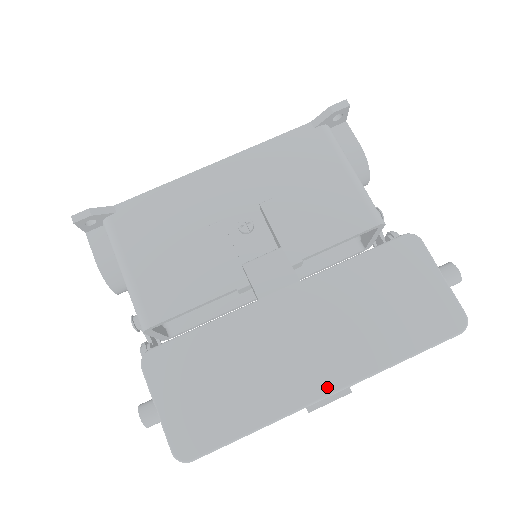
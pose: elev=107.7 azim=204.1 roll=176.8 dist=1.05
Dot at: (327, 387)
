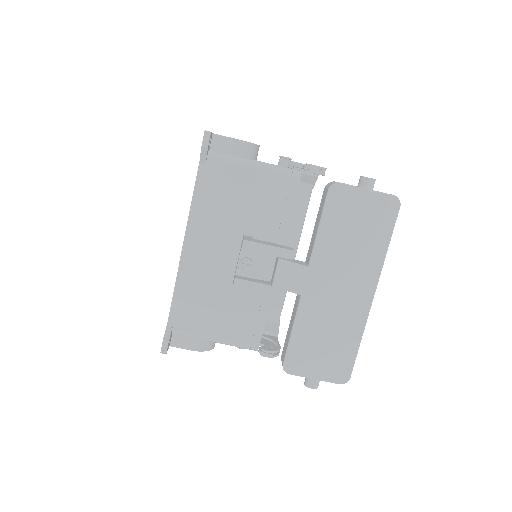
Dot at: (370, 294)
